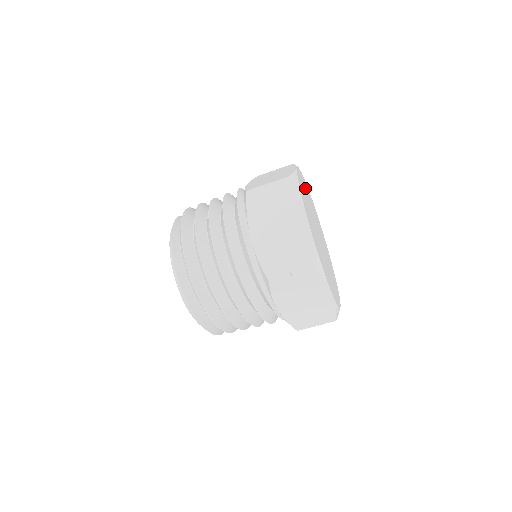
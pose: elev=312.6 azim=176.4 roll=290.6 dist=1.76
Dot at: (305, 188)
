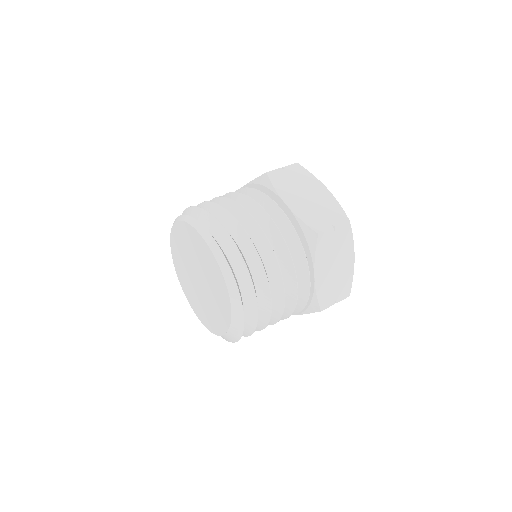
Dot at: occluded
